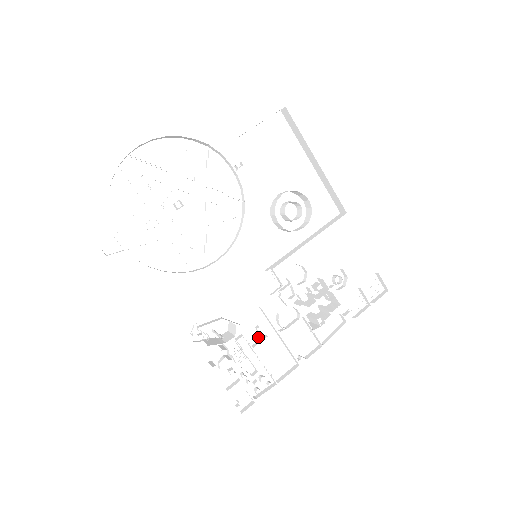
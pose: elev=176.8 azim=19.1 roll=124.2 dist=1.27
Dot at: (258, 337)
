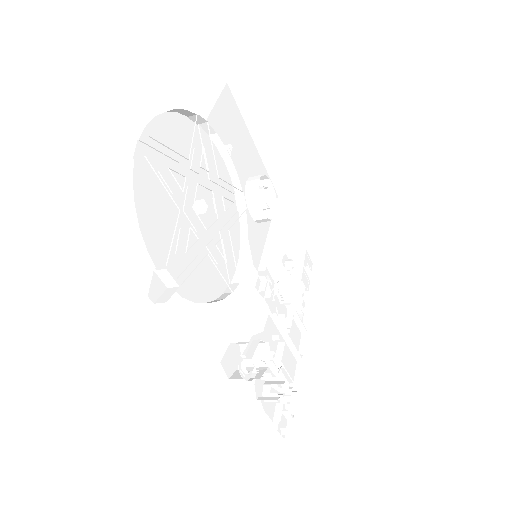
Dot at: (275, 348)
